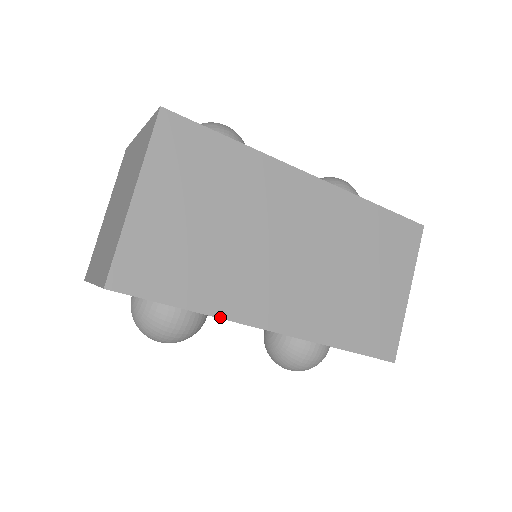
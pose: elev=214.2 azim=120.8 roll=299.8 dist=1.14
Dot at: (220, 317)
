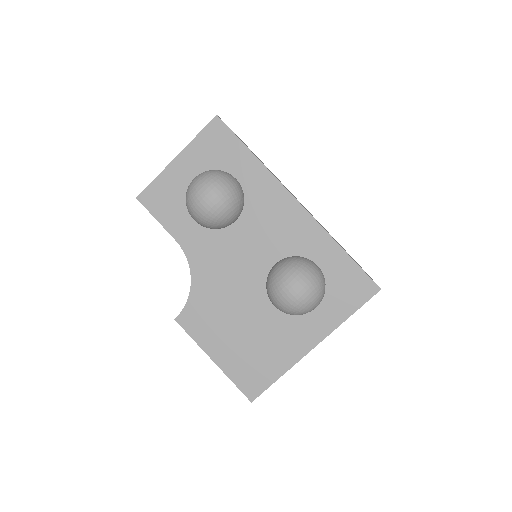
Dot at: occluded
